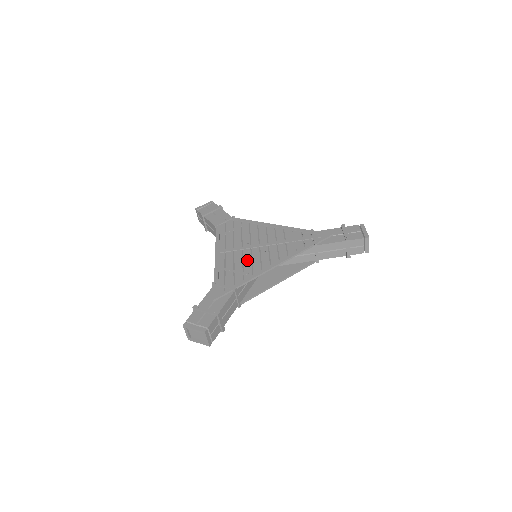
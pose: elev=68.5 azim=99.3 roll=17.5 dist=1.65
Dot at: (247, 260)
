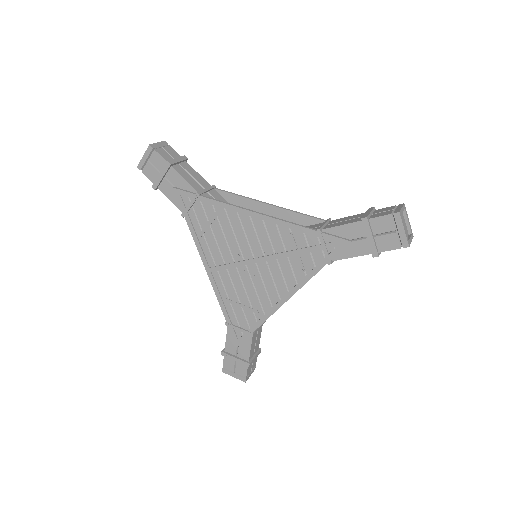
Dot at: (249, 288)
